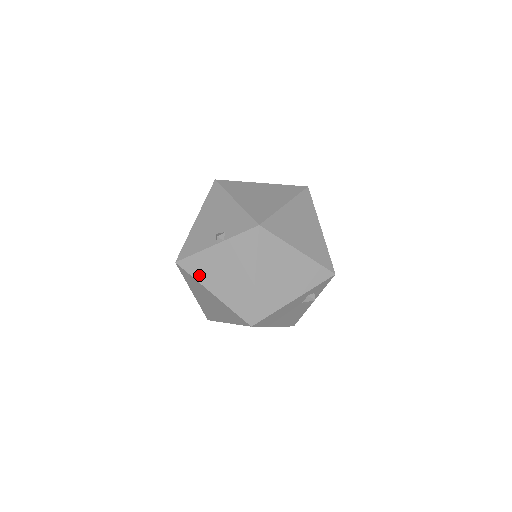
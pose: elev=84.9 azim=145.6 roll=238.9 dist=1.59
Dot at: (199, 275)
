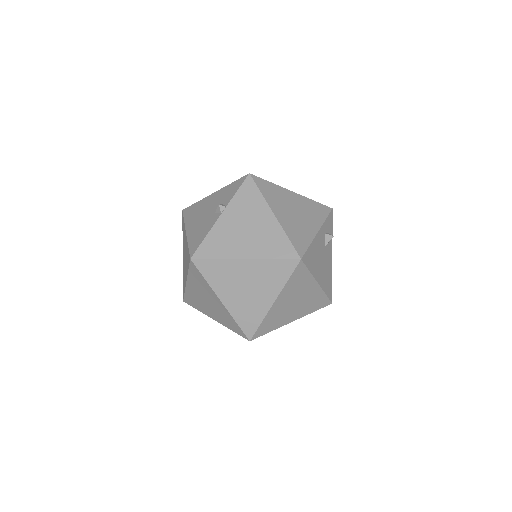
Dot at: (221, 252)
